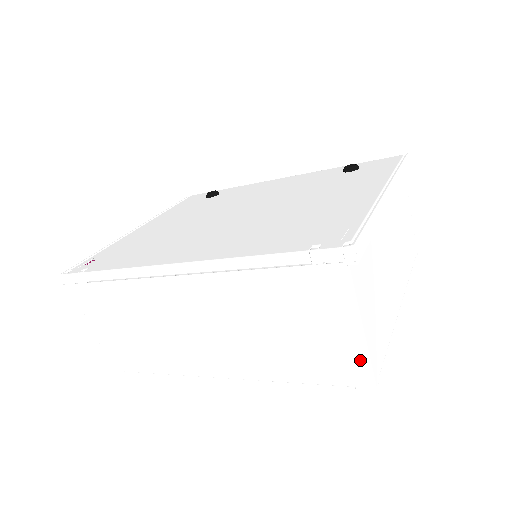
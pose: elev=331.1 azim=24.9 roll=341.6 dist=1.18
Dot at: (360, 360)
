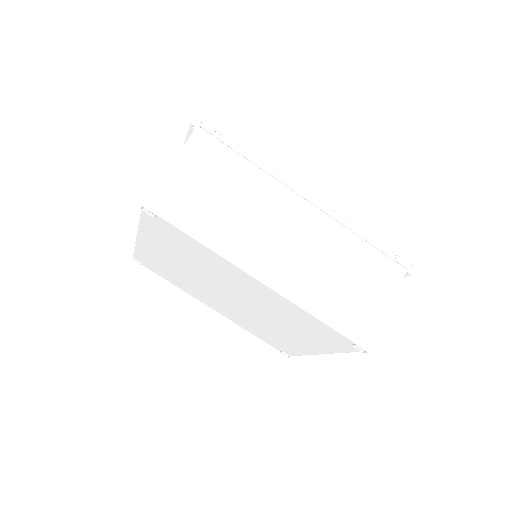
Dot at: (375, 327)
